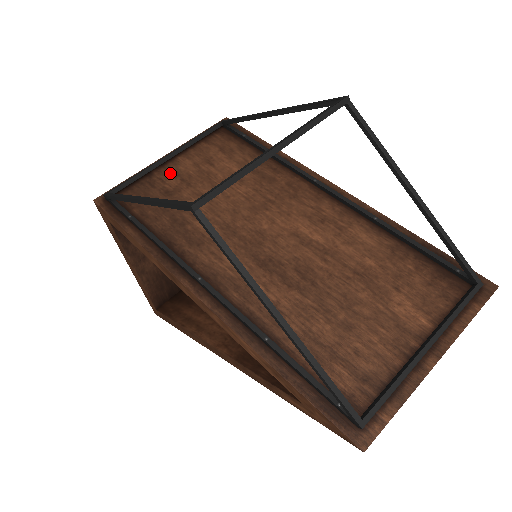
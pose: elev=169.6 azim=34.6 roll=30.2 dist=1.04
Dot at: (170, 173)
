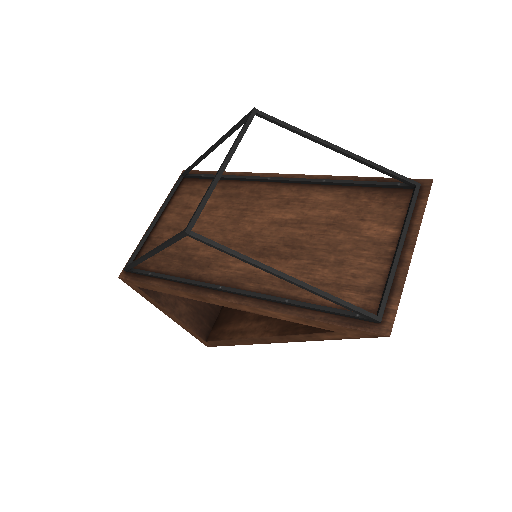
Dot at: (163, 230)
